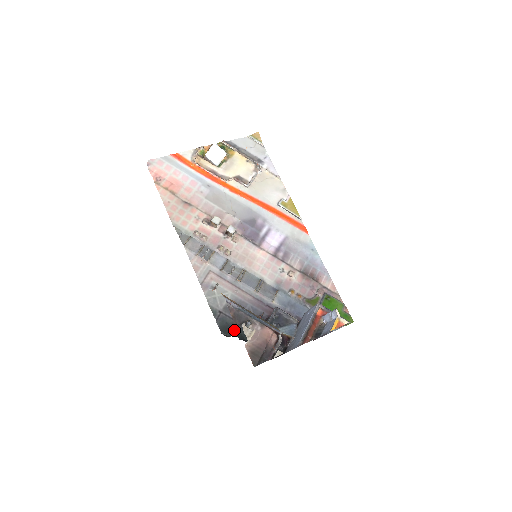
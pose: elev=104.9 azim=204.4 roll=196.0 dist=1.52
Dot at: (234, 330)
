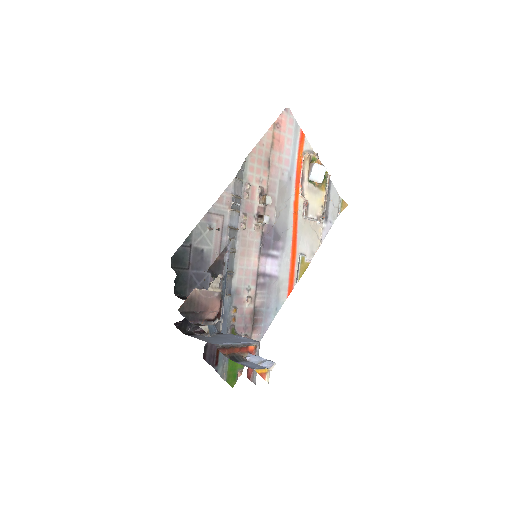
Dot at: (180, 270)
